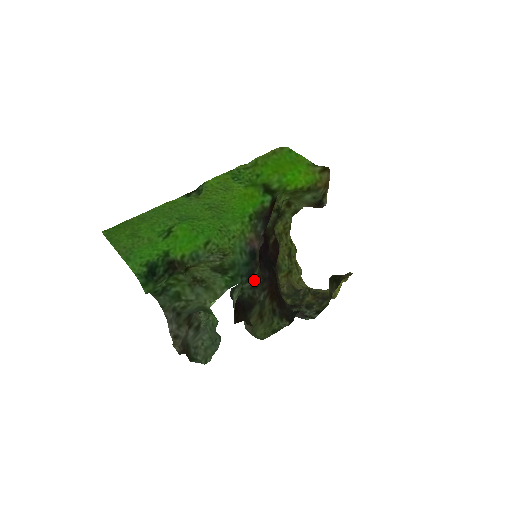
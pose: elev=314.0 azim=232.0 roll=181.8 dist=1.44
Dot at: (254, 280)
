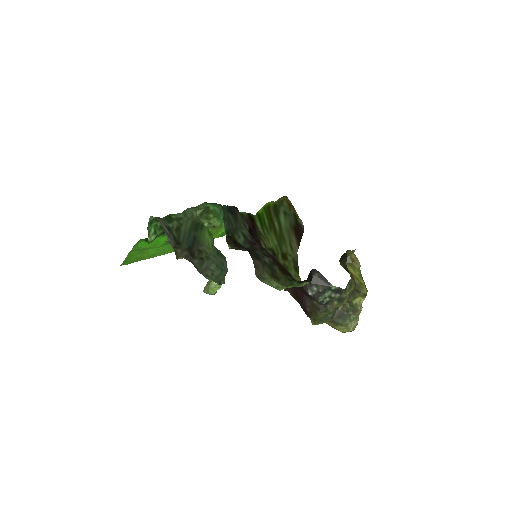
Dot at: (247, 238)
